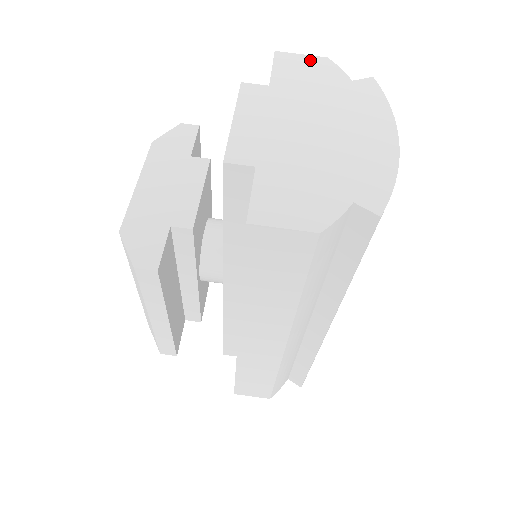
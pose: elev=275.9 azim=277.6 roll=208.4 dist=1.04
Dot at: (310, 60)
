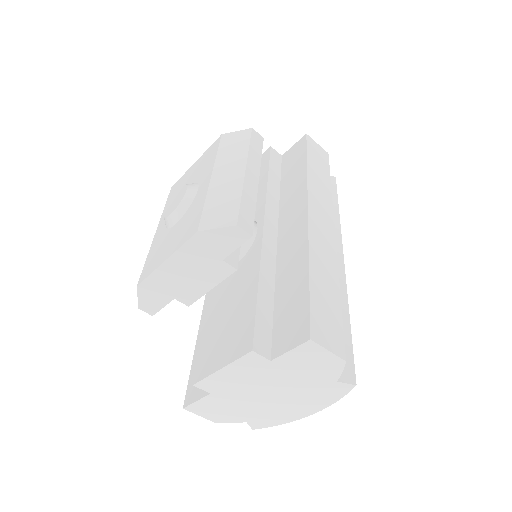
Dot at: (328, 358)
